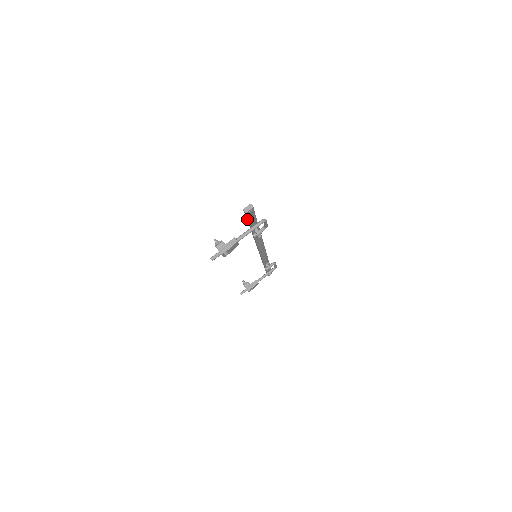
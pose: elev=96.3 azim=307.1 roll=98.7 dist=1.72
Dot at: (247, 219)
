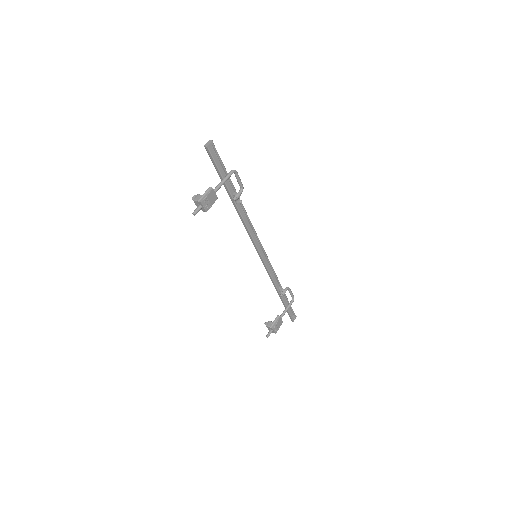
Dot at: (215, 166)
